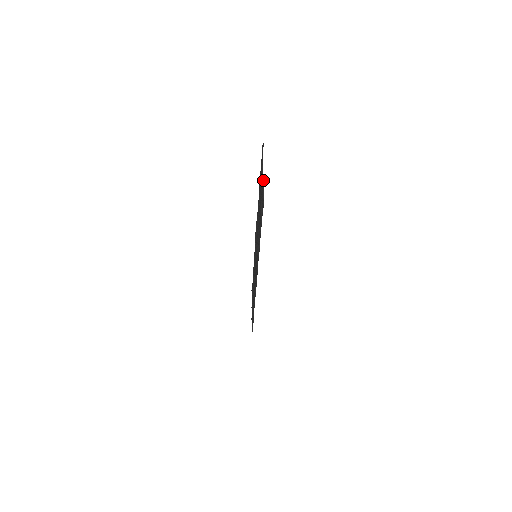
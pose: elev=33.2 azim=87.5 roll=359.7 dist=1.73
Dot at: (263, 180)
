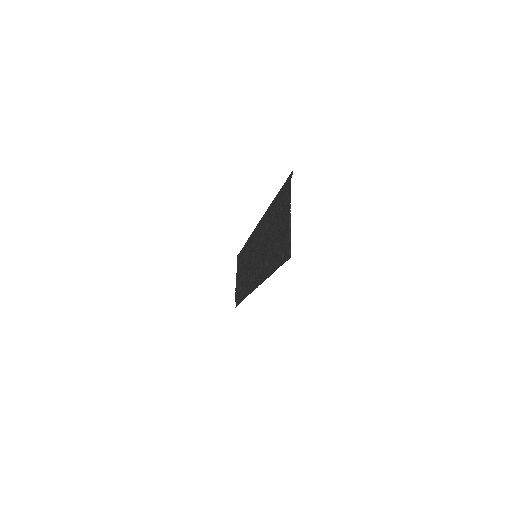
Dot at: (290, 232)
